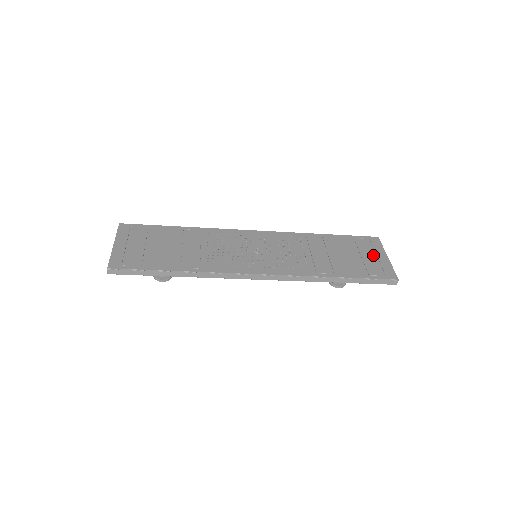
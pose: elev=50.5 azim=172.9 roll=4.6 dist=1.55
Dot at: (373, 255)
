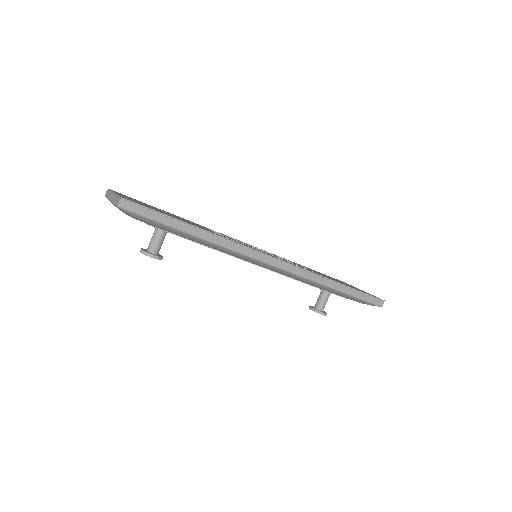
Dot at: occluded
